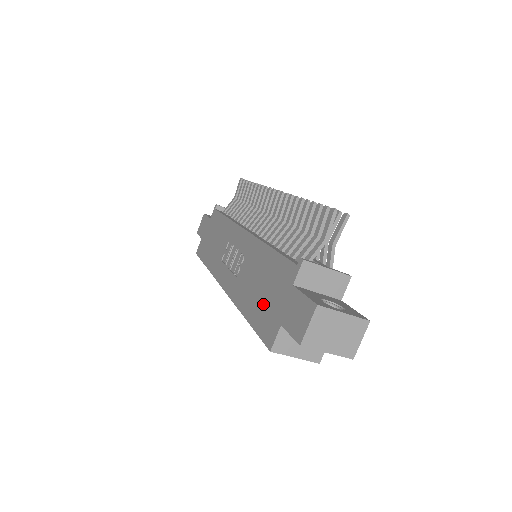
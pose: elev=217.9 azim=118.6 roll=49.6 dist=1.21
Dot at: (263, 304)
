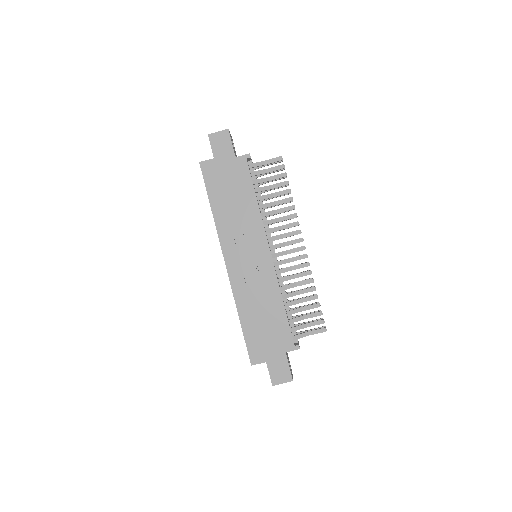
Dot at: (260, 334)
